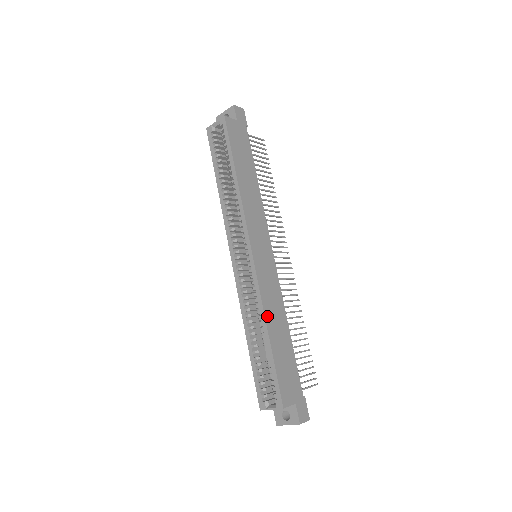
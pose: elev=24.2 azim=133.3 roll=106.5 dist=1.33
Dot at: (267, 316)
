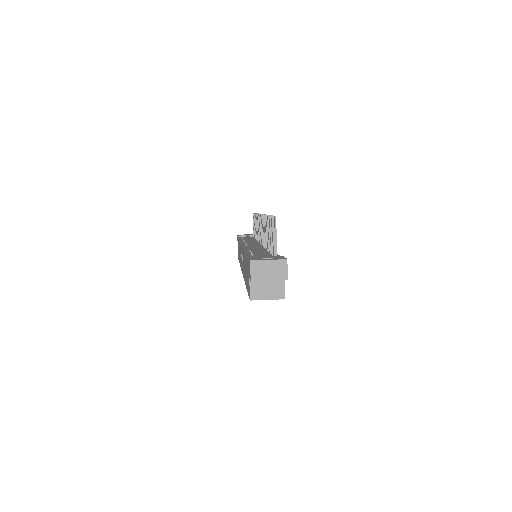
Dot at: occluded
